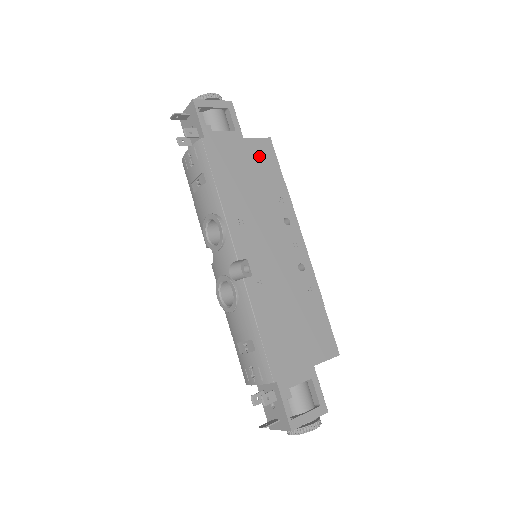
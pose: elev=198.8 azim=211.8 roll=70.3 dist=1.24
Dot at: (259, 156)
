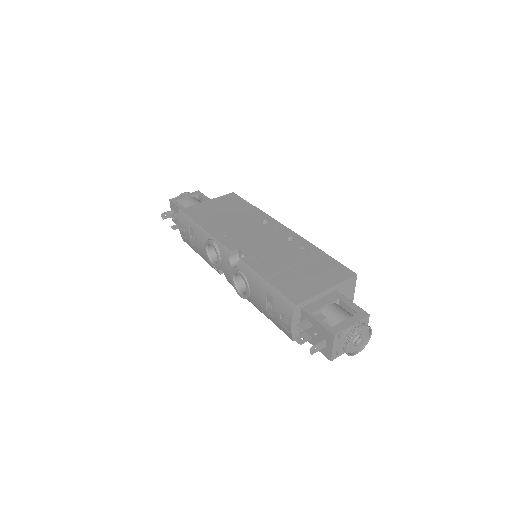
Dot at: (227, 202)
